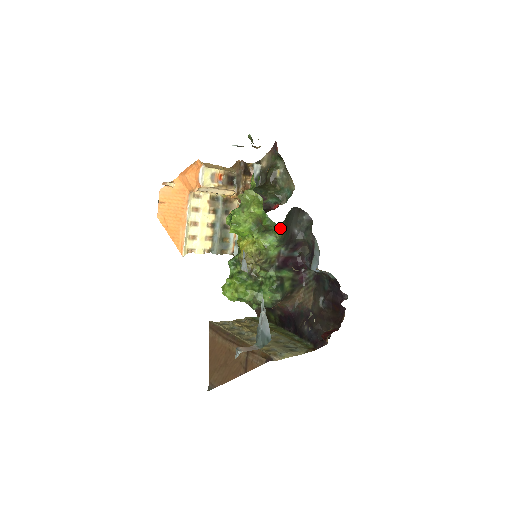
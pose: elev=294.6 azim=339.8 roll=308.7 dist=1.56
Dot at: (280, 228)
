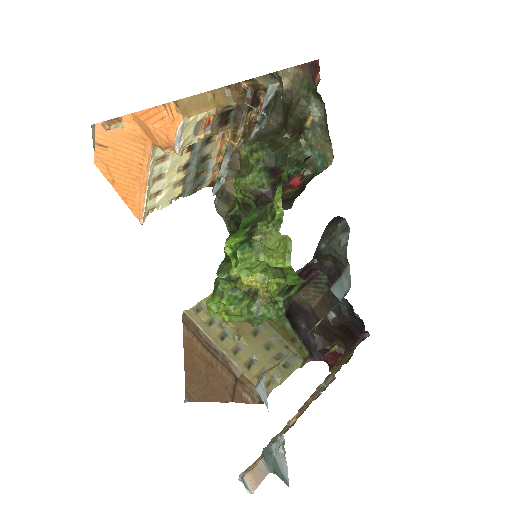
Dot at: occluded
